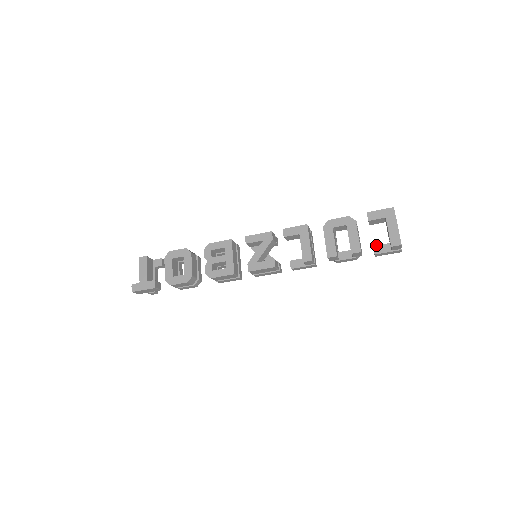
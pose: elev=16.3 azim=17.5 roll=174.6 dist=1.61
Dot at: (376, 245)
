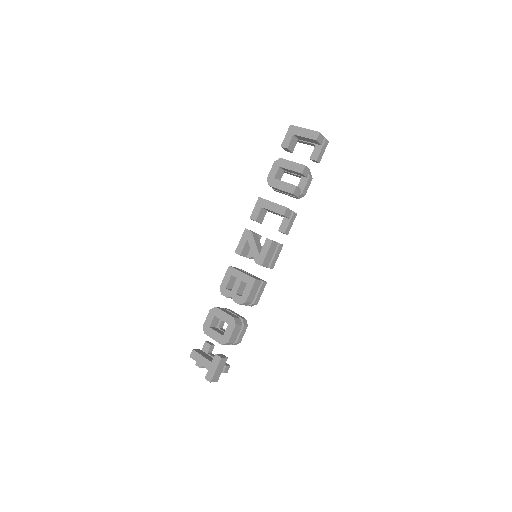
Dot at: (310, 156)
